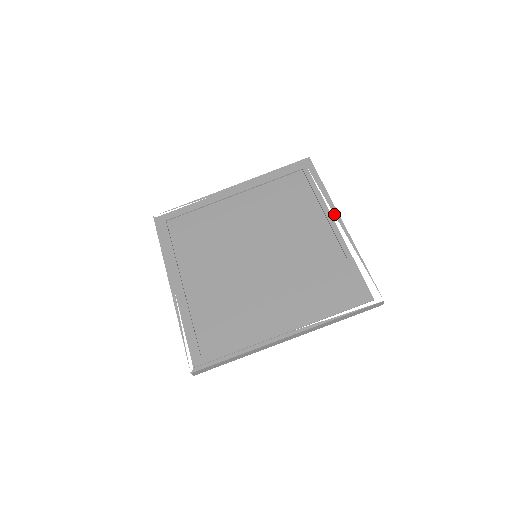
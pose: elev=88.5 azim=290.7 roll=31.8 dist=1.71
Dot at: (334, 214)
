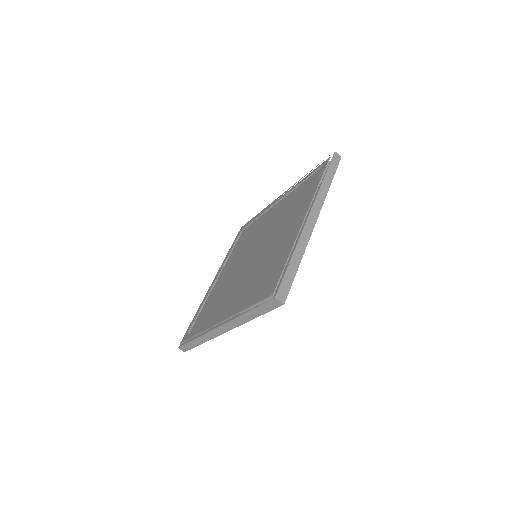
Dot at: occluded
